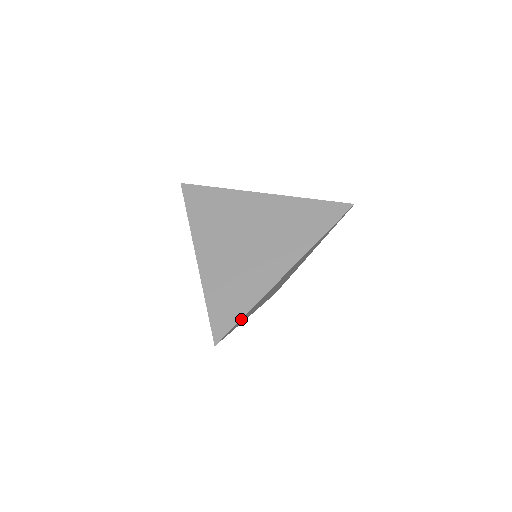
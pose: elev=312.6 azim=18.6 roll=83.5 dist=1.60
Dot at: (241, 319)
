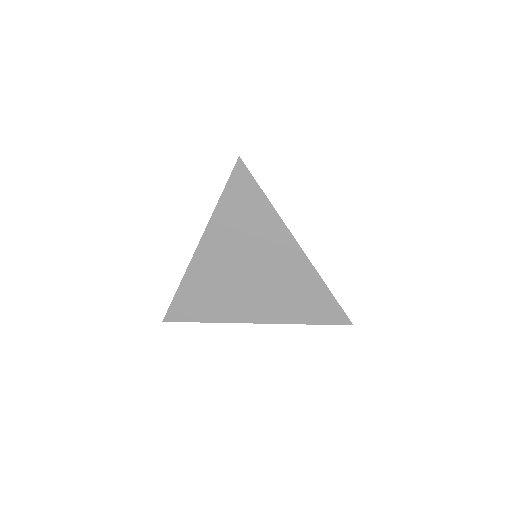
Dot at: (195, 318)
